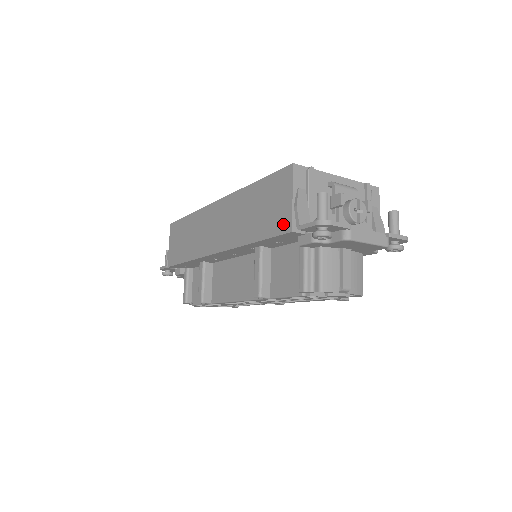
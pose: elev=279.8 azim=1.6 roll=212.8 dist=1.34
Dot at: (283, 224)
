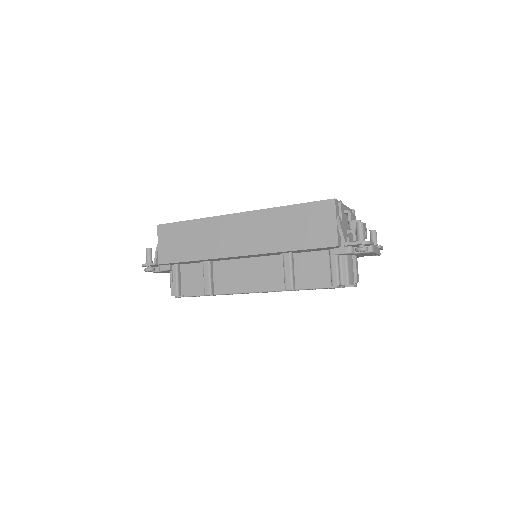
Dot at: (328, 240)
